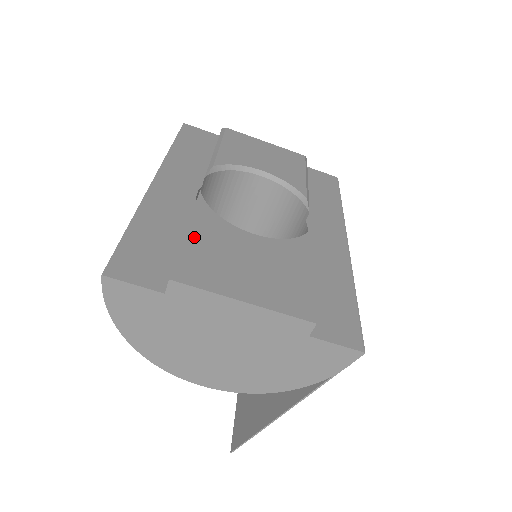
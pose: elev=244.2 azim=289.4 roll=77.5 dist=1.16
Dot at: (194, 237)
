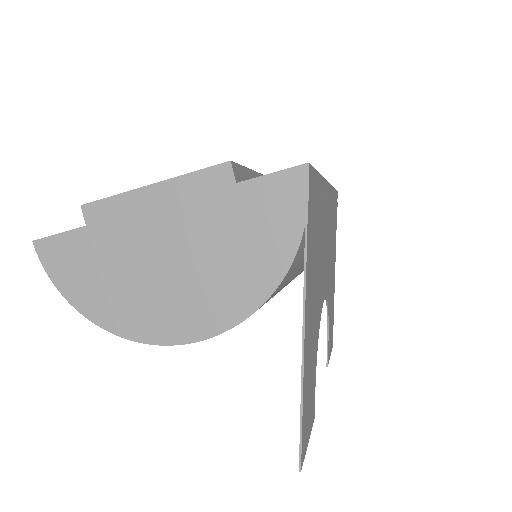
Dot at: occluded
